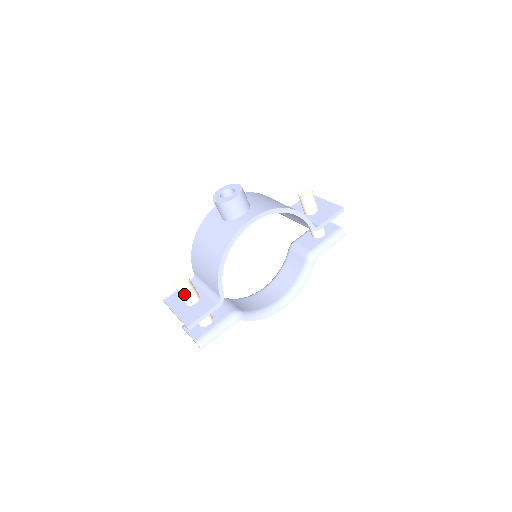
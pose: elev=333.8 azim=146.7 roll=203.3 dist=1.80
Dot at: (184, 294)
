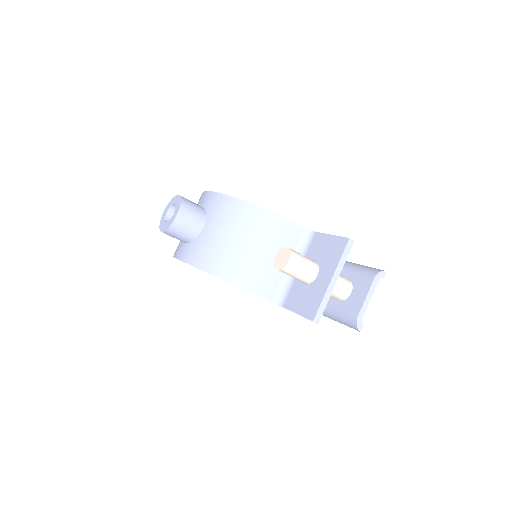
Dot at: occluded
